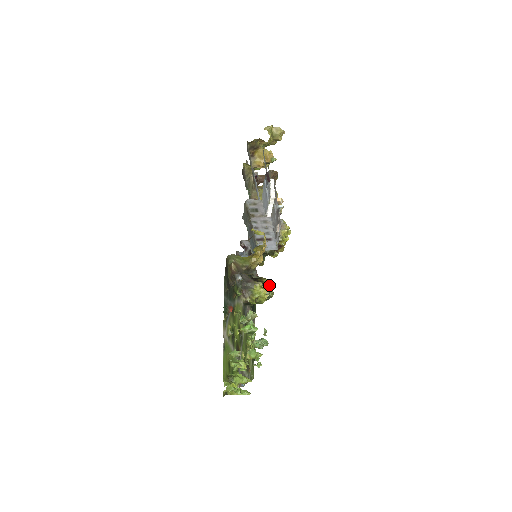
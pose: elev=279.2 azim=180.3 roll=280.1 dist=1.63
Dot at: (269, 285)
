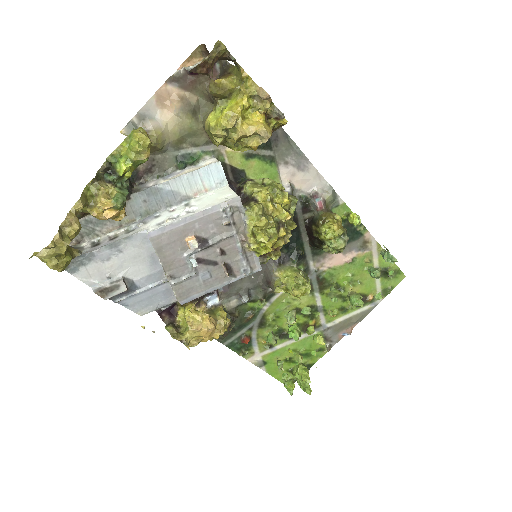
Dot at: (329, 239)
